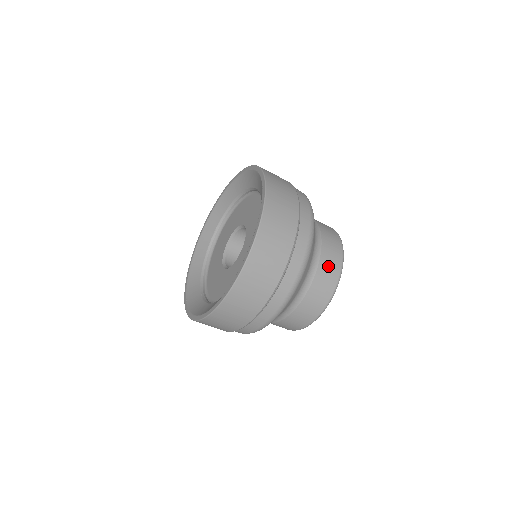
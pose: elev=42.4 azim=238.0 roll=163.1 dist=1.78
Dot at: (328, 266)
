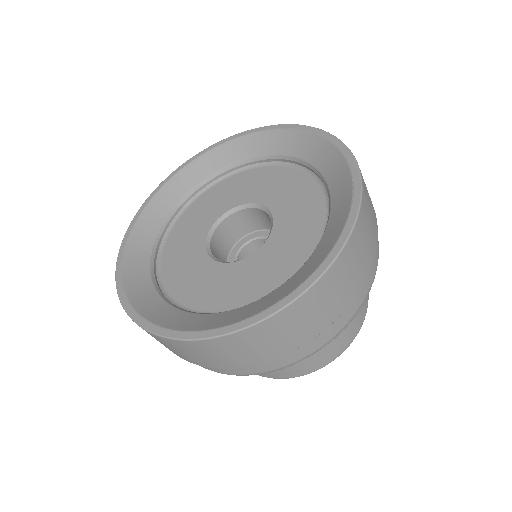
Dot at: (345, 332)
